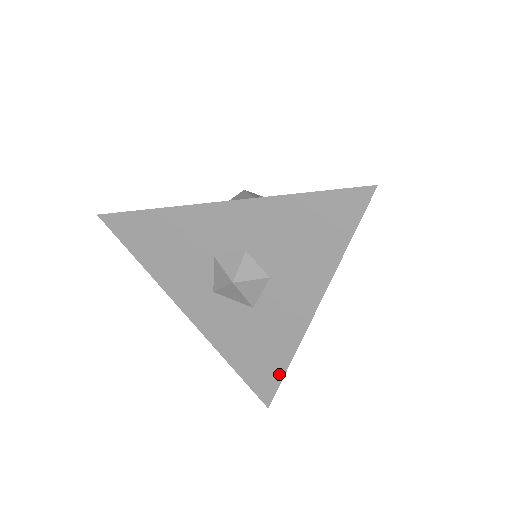
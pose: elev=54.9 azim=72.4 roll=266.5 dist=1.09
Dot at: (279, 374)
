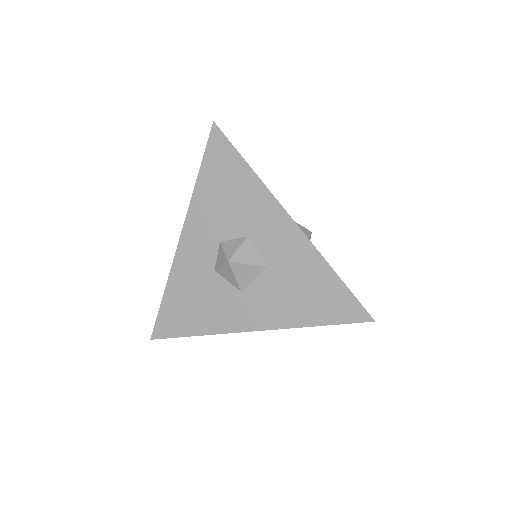
Dot at: (339, 285)
